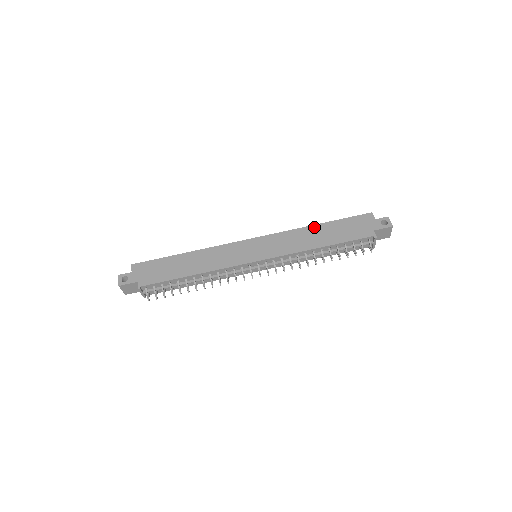
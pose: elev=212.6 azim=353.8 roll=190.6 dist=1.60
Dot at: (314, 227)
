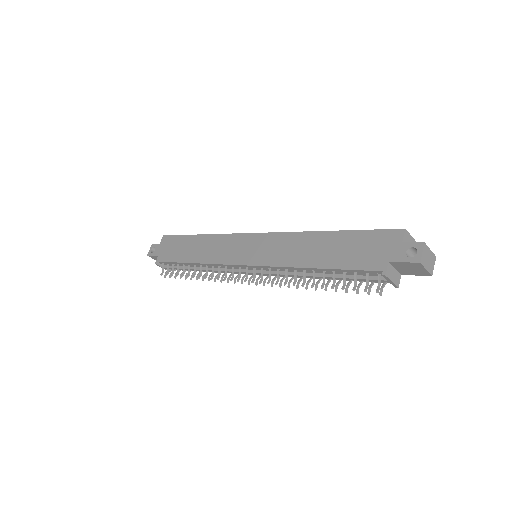
Dot at: (319, 234)
